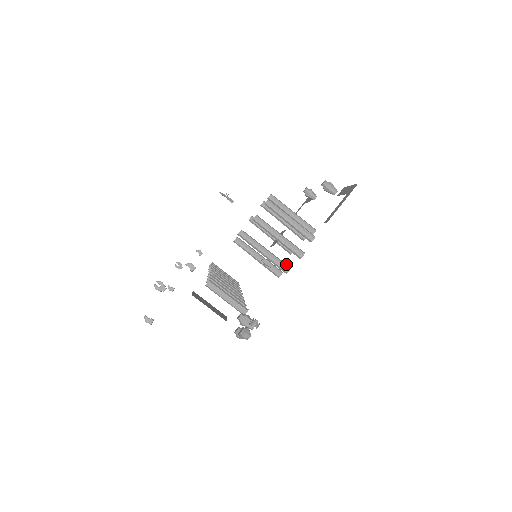
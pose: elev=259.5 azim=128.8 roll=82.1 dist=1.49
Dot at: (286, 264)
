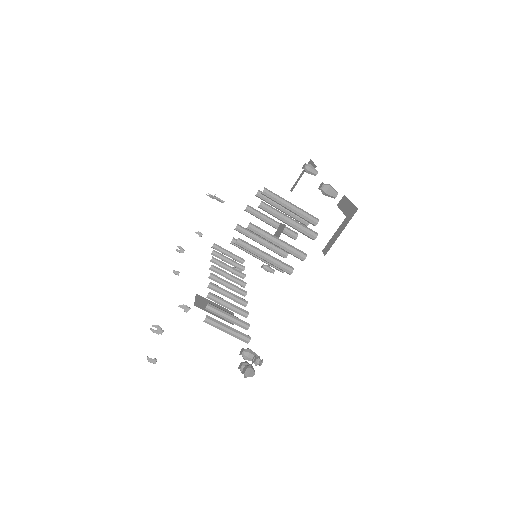
Dot at: (288, 265)
